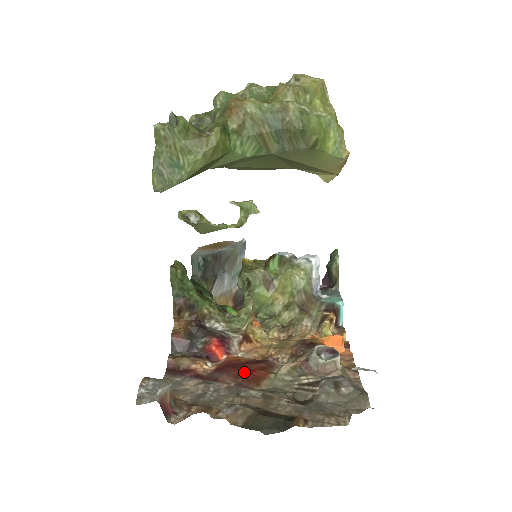
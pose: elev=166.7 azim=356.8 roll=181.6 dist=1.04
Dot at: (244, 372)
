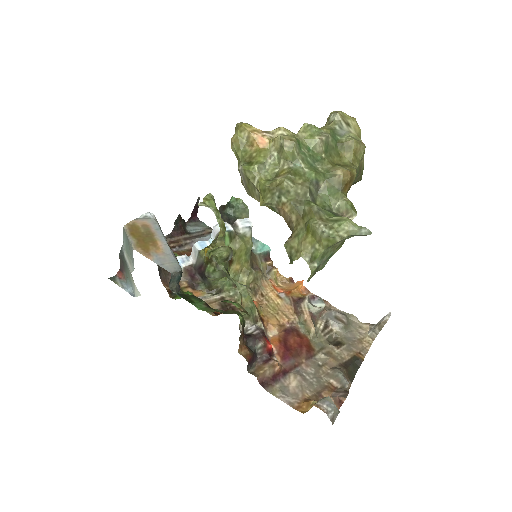
Dot at: (300, 348)
